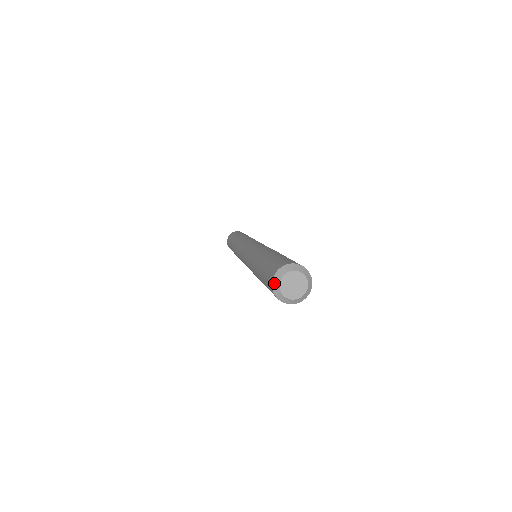
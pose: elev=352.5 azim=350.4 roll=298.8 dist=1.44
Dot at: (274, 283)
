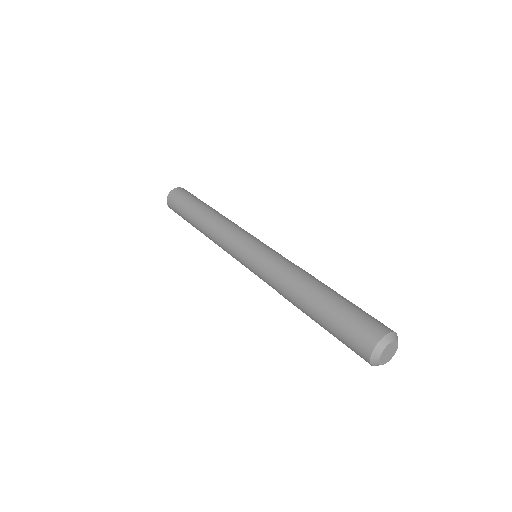
Dot at: (376, 350)
